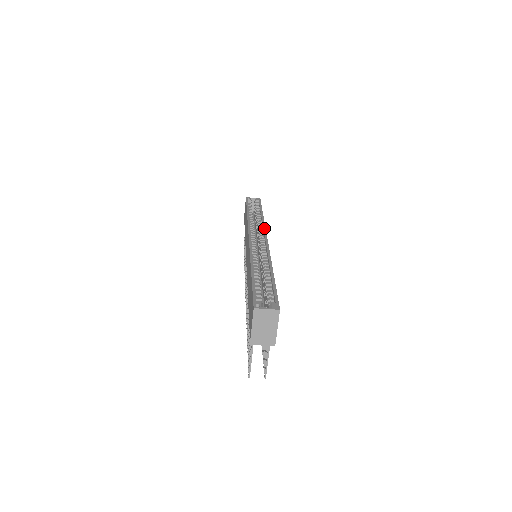
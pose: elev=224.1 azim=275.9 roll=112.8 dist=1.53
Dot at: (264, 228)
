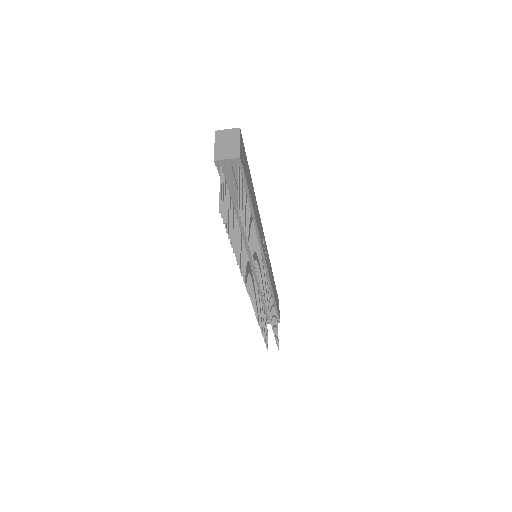
Dot at: occluded
